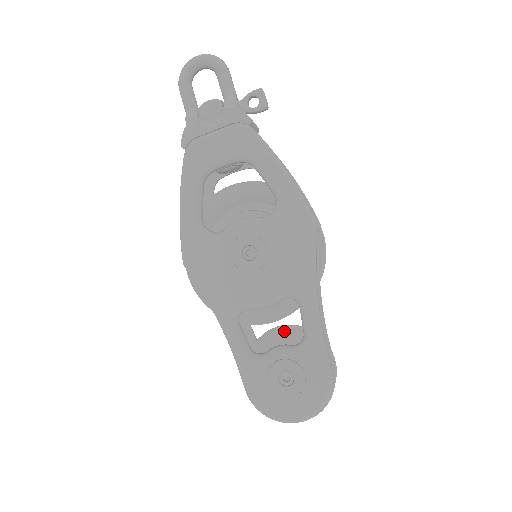
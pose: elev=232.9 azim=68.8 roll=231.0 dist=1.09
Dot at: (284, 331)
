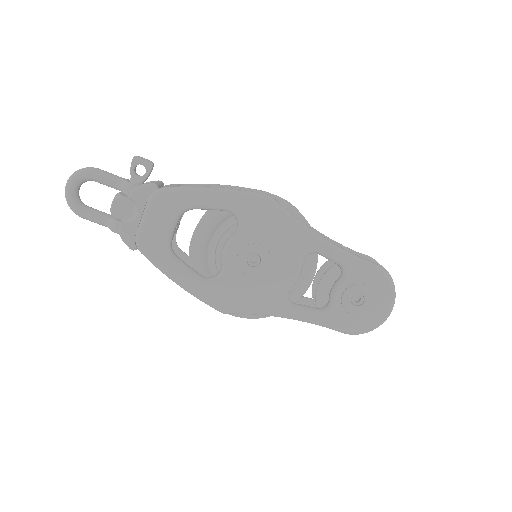
Dot at: (325, 277)
